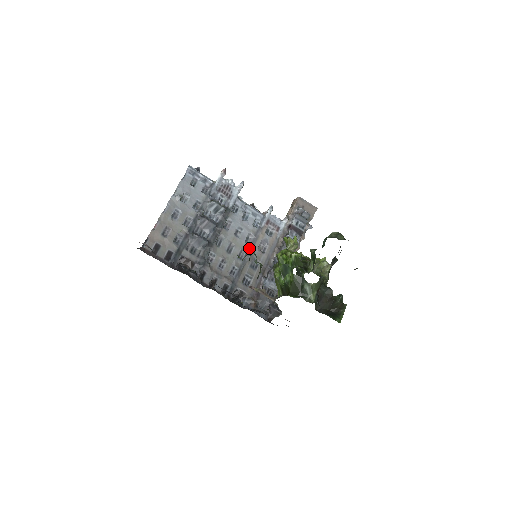
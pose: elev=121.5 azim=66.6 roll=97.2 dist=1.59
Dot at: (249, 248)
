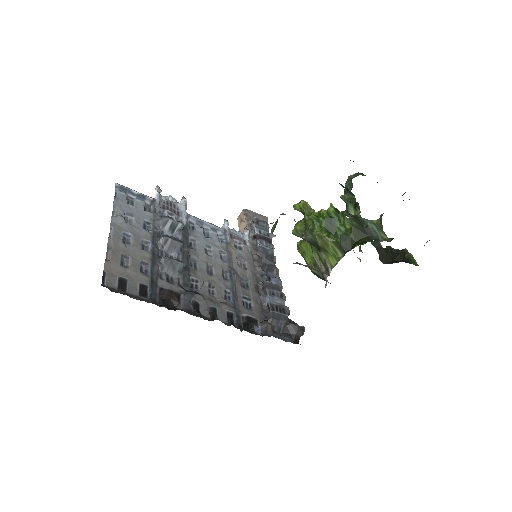
Dot at: (229, 266)
